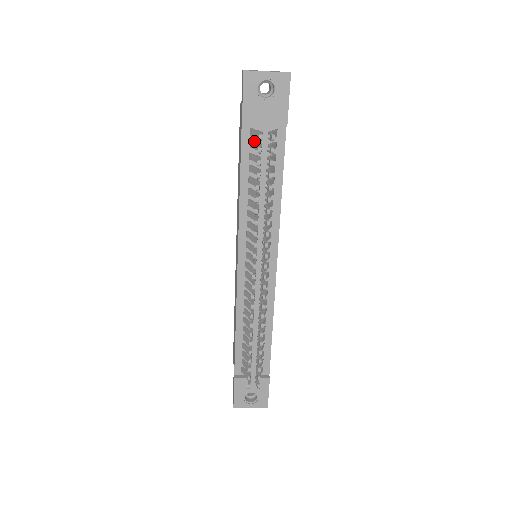
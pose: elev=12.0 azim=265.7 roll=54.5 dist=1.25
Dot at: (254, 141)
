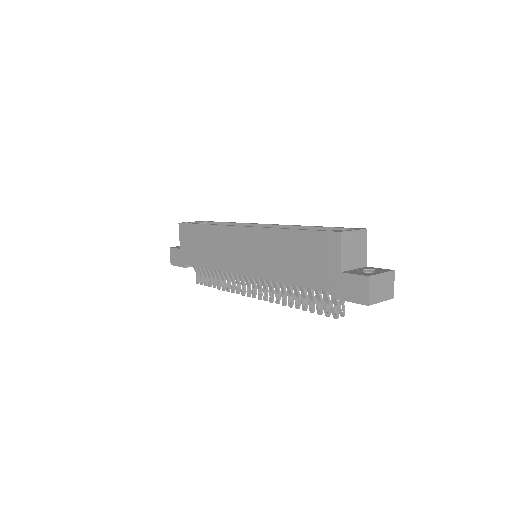
Dot at: occluded
